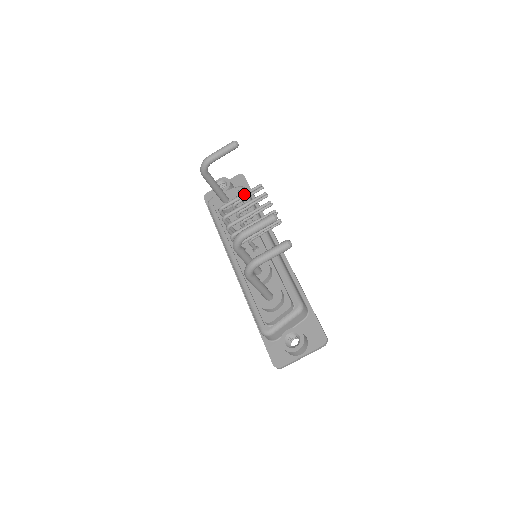
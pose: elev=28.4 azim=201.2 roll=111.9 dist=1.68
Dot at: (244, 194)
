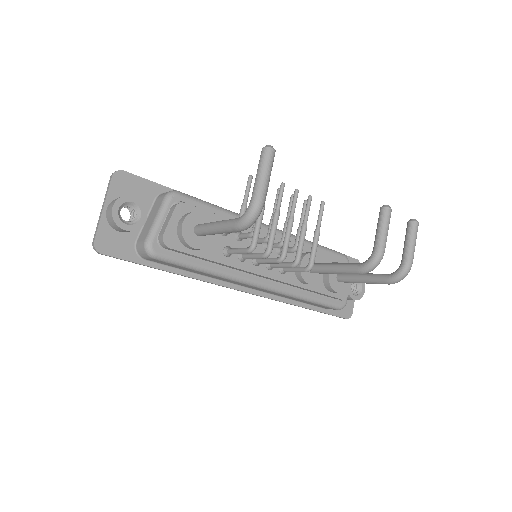
Dot at: (264, 205)
